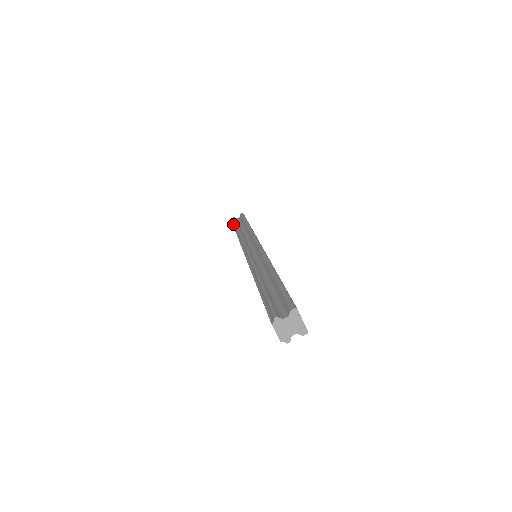
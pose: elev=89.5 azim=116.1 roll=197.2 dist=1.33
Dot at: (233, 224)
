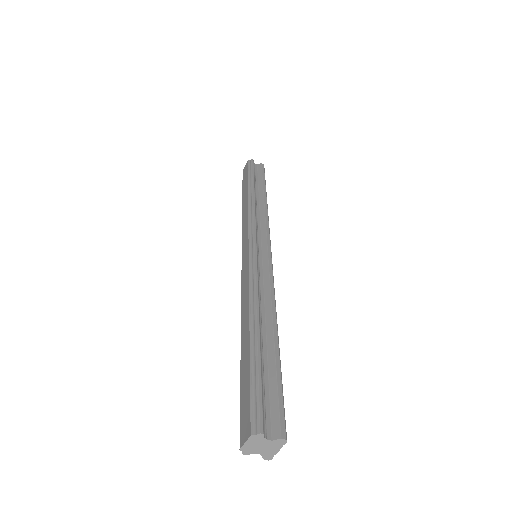
Dot at: (249, 170)
